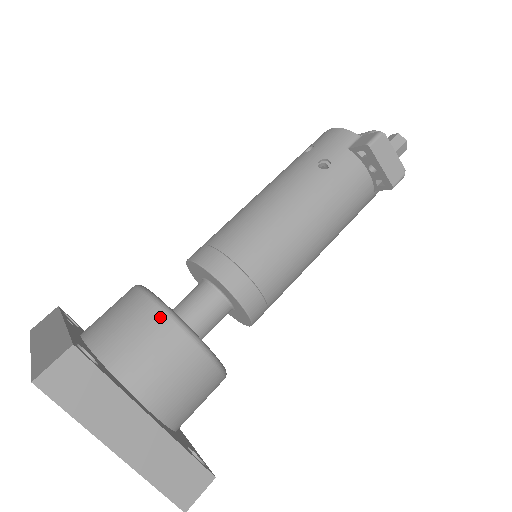
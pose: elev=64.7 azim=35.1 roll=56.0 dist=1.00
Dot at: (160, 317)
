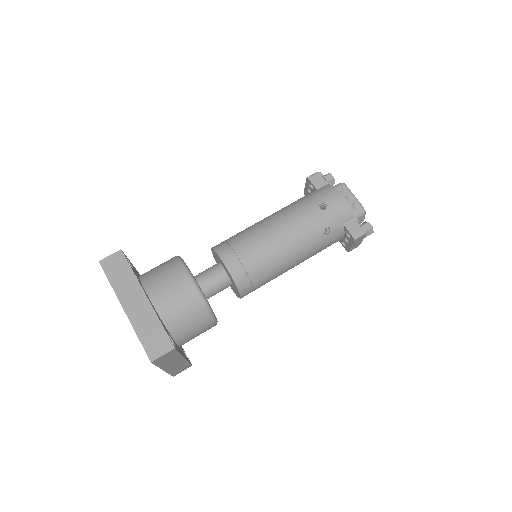
Dot at: (204, 311)
